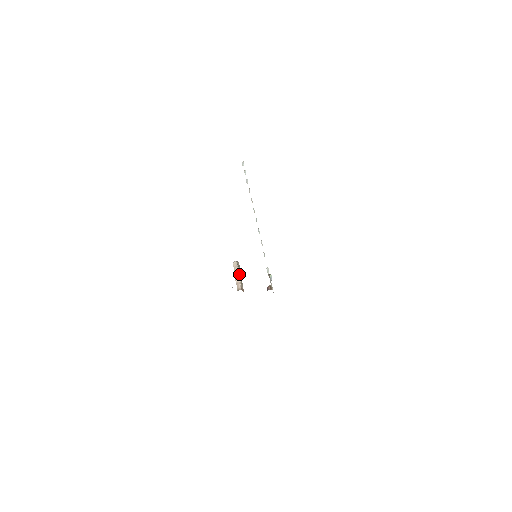
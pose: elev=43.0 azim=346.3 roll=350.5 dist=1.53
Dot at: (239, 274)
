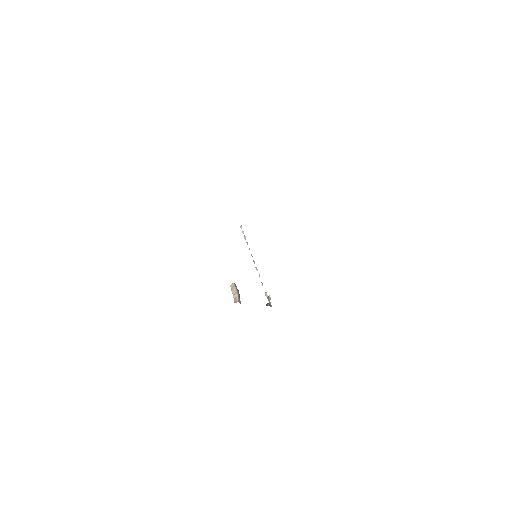
Dot at: (237, 291)
